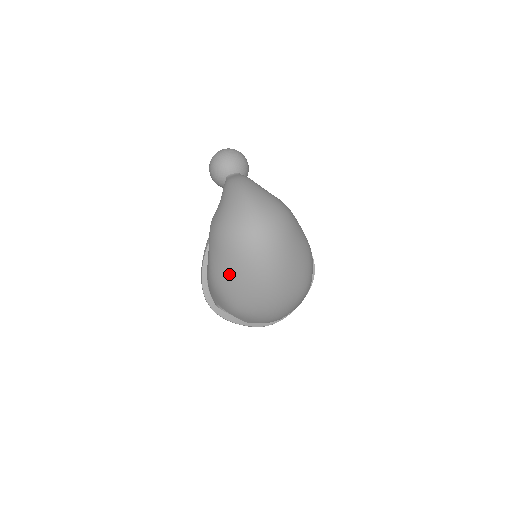
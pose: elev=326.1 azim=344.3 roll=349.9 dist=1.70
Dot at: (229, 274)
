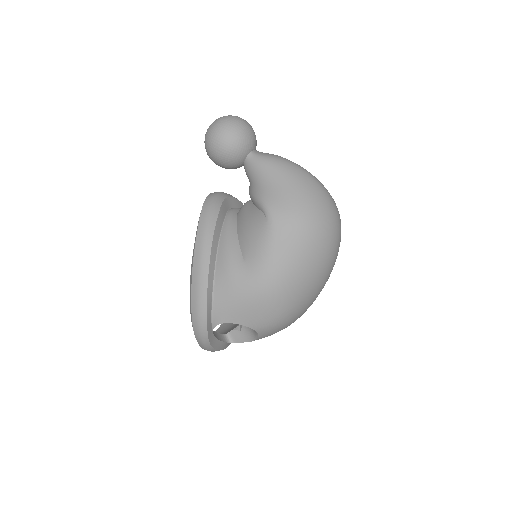
Dot at: (307, 274)
